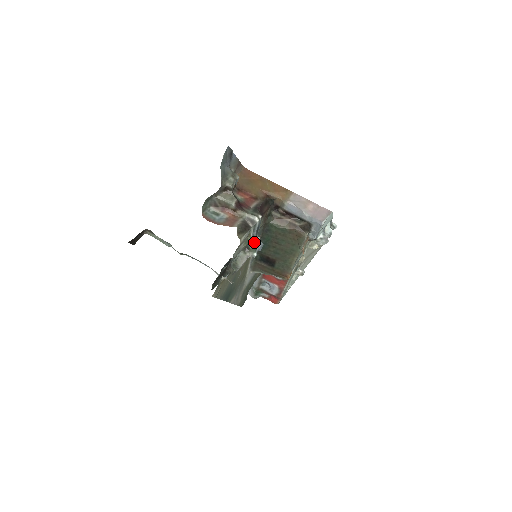
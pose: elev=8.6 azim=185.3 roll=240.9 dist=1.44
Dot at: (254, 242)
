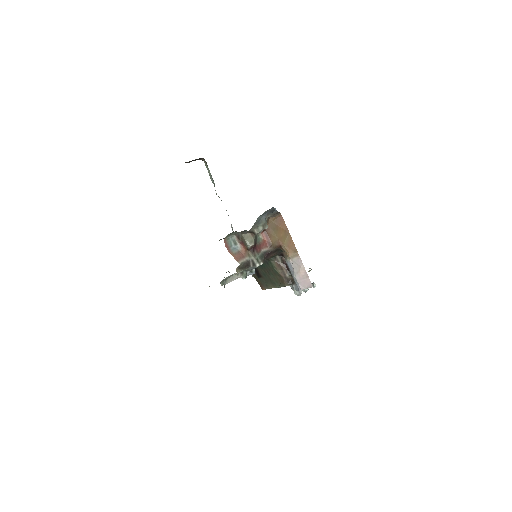
Dot at: (249, 271)
